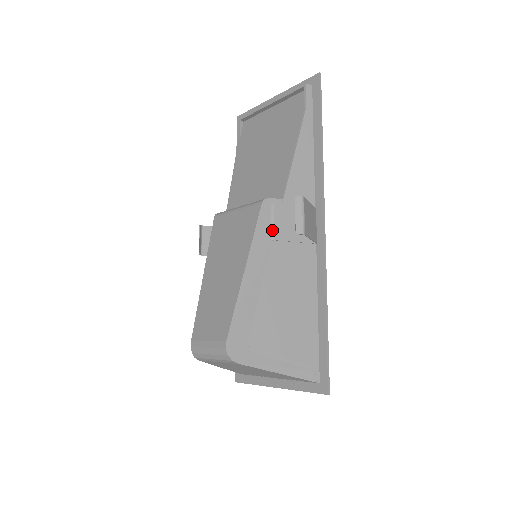
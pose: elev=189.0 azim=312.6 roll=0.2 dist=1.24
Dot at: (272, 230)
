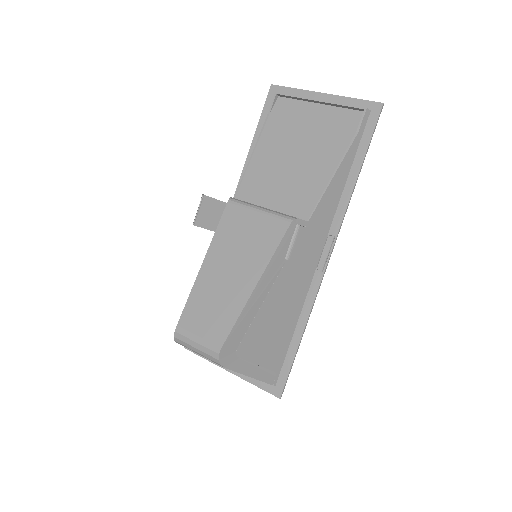
Dot at: (290, 250)
